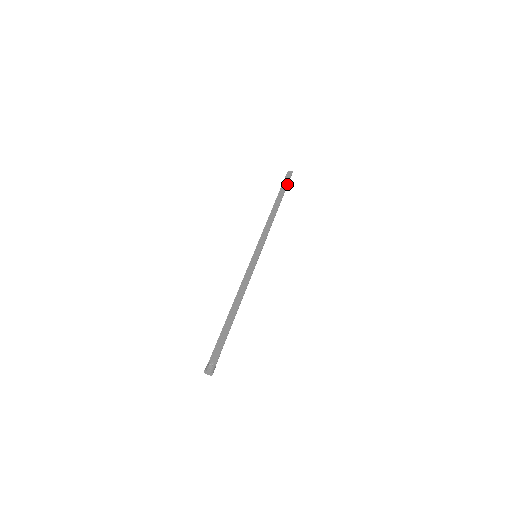
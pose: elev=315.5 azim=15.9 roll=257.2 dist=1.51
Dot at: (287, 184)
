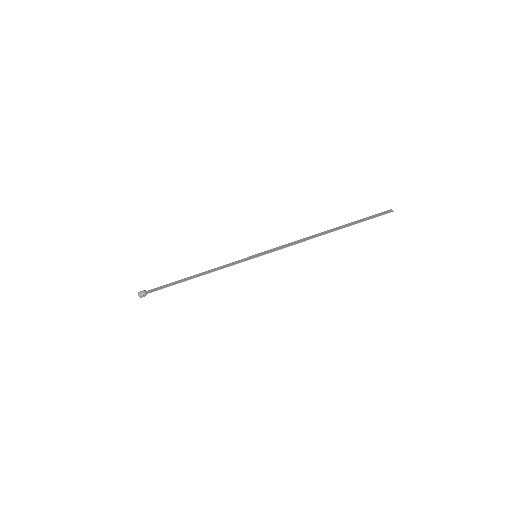
Dot at: (367, 219)
